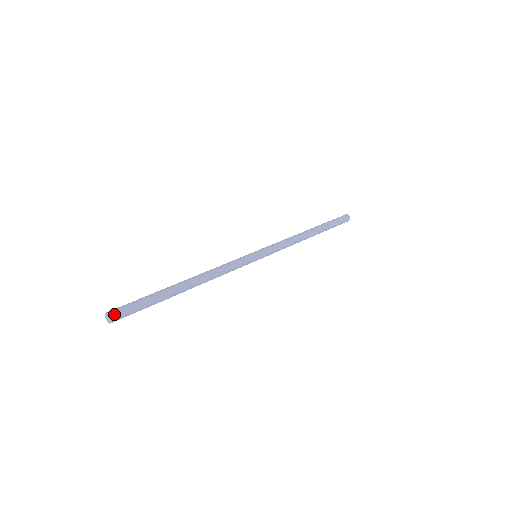
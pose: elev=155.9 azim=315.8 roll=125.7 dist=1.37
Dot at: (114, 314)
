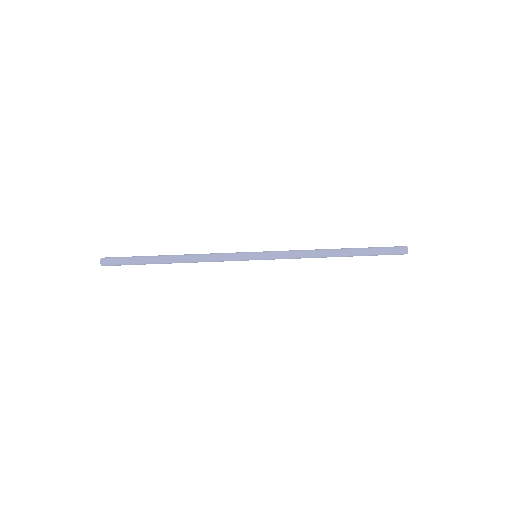
Dot at: (104, 264)
